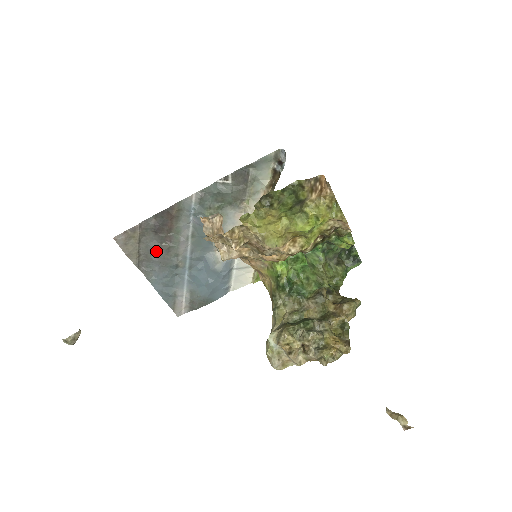
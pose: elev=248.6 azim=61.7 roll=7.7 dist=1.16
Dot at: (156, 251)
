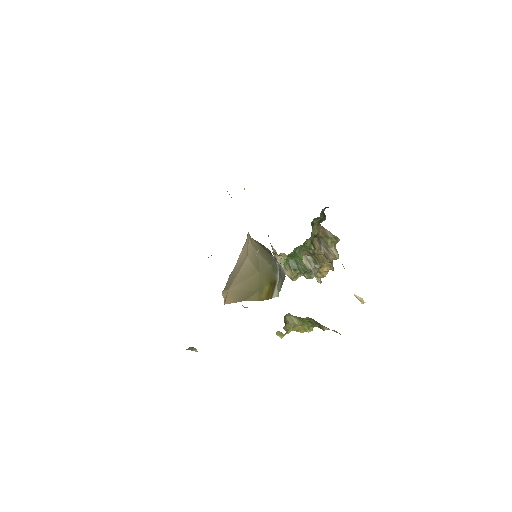
Dot at: occluded
